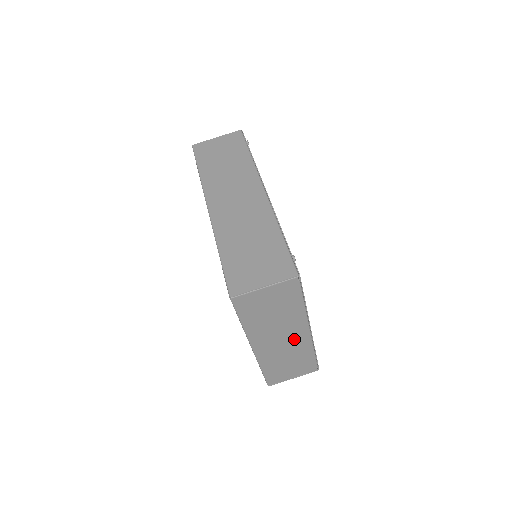
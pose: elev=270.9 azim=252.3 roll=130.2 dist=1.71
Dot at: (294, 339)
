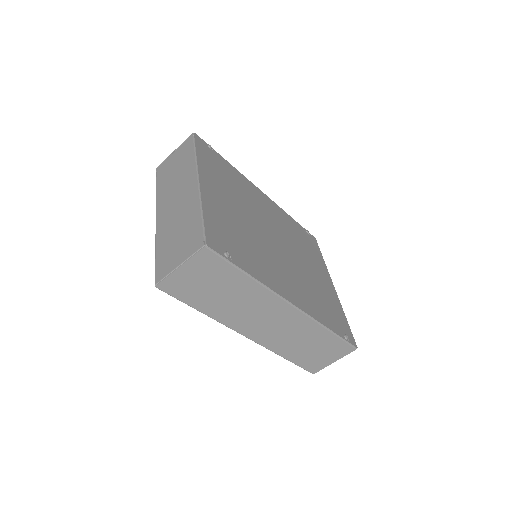
Dot at: occluded
